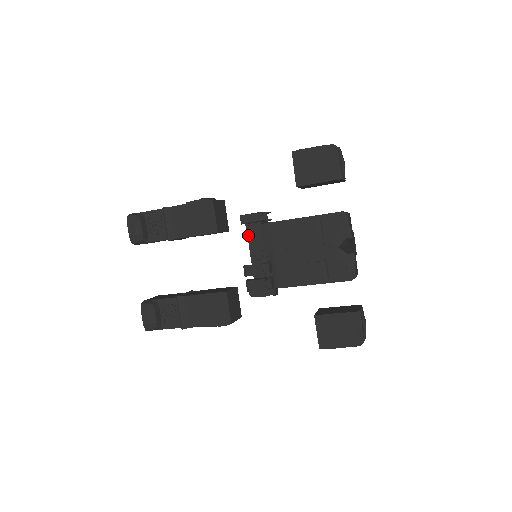
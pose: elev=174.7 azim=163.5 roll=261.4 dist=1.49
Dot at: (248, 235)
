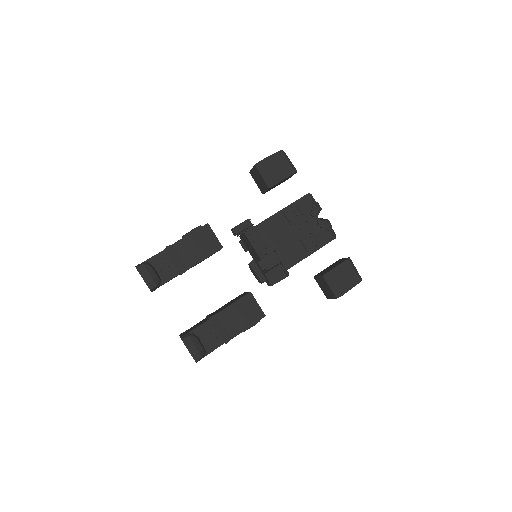
Dot at: (249, 239)
